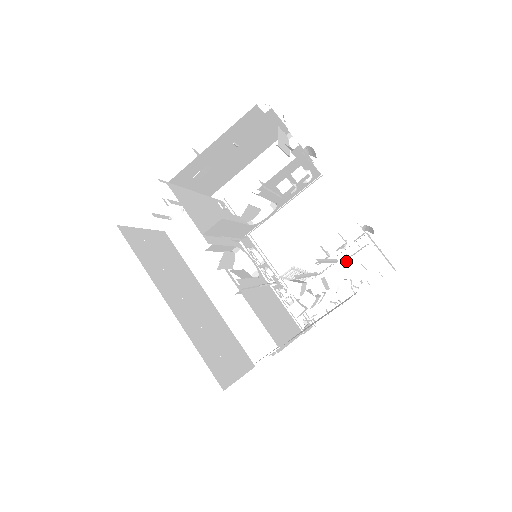
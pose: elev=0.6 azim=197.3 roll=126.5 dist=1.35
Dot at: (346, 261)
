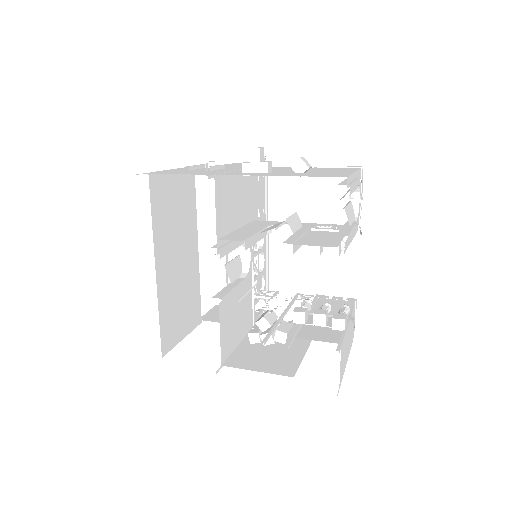
Dot at: occluded
